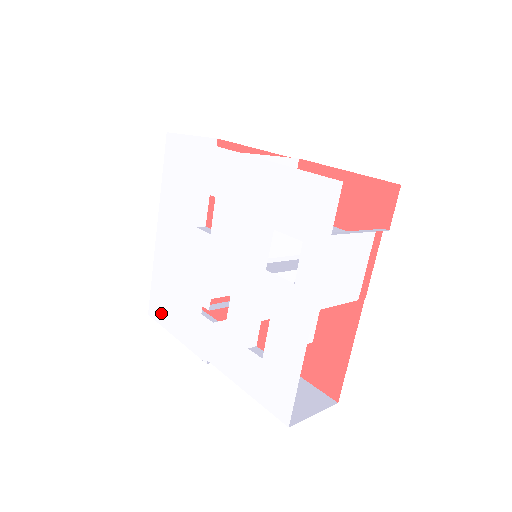
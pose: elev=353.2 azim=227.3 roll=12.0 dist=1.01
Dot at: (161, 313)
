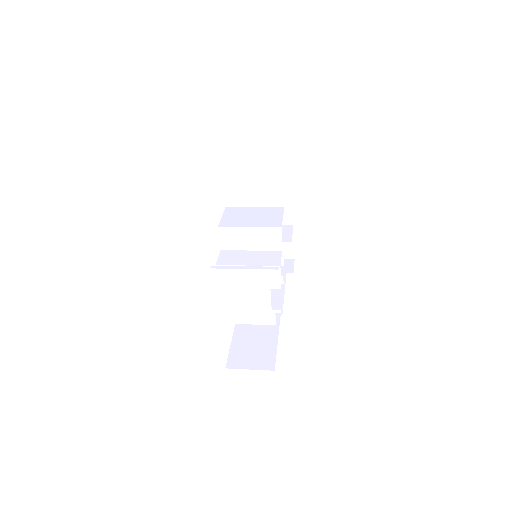
Dot at: occluded
